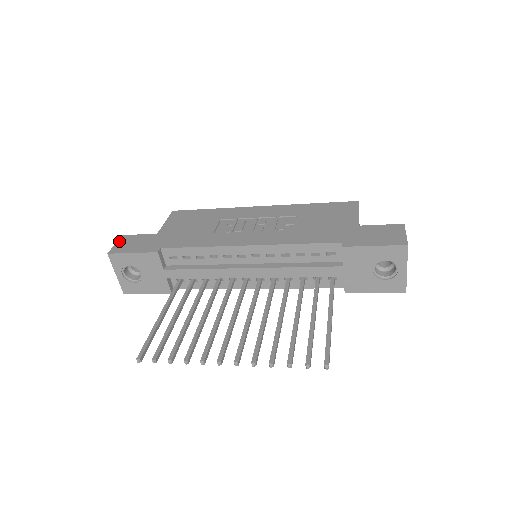
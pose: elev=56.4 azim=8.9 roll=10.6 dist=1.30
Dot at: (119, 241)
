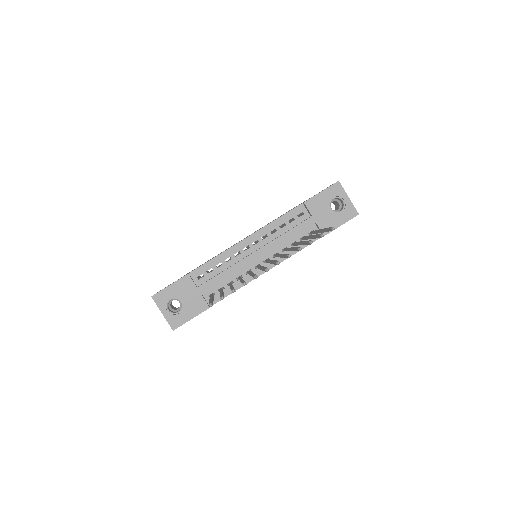
Dot at: occluded
